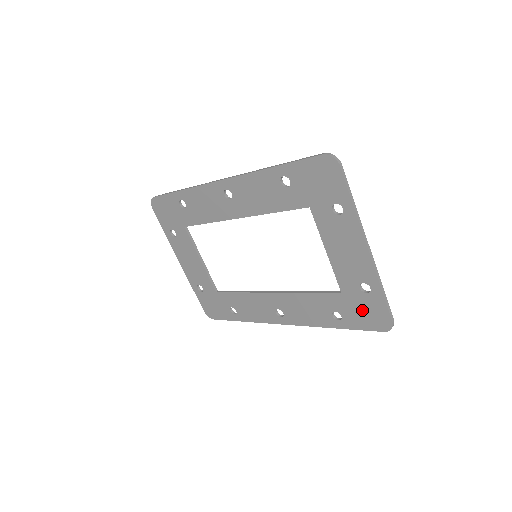
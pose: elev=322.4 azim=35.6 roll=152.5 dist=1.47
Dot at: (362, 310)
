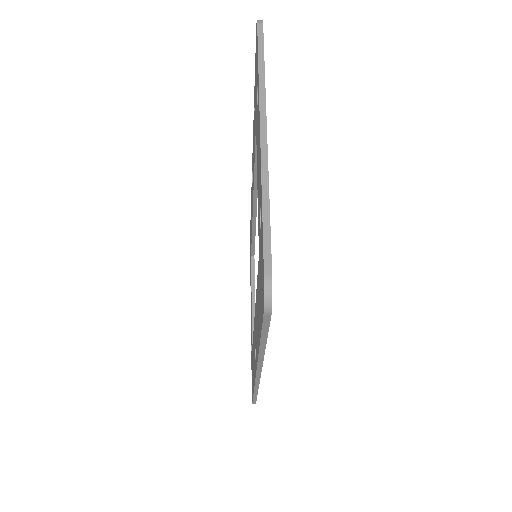
Dot at: occluded
